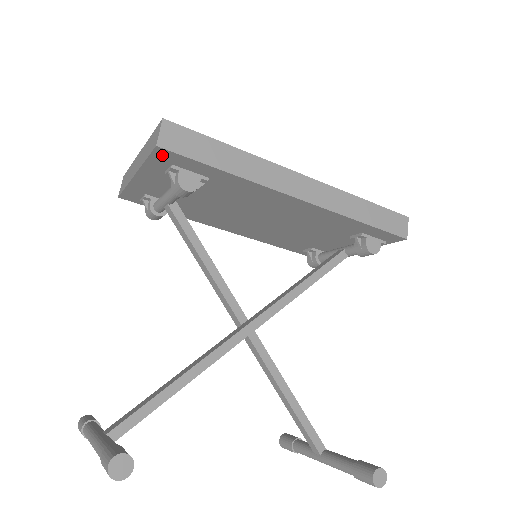
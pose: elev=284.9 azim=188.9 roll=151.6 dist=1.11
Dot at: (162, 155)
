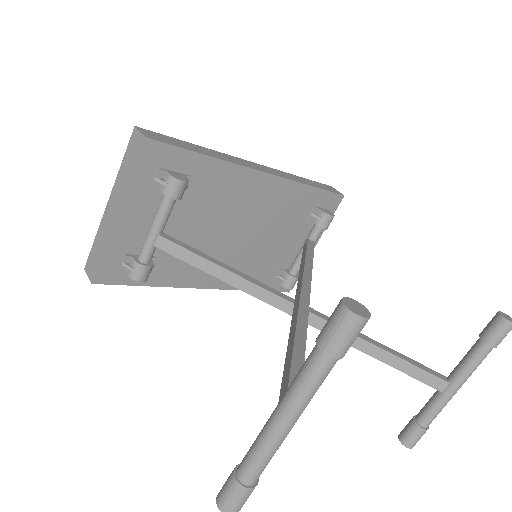
Dot at: (149, 153)
